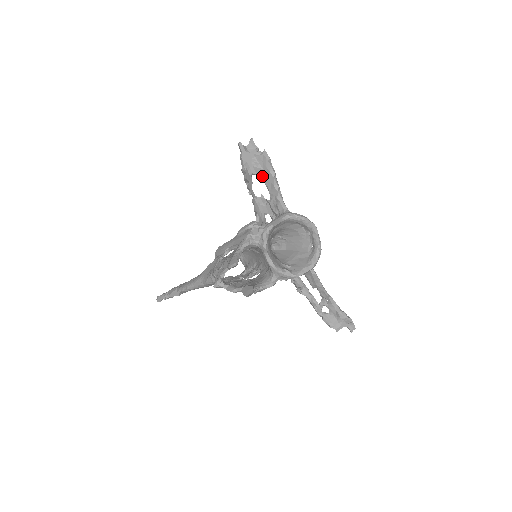
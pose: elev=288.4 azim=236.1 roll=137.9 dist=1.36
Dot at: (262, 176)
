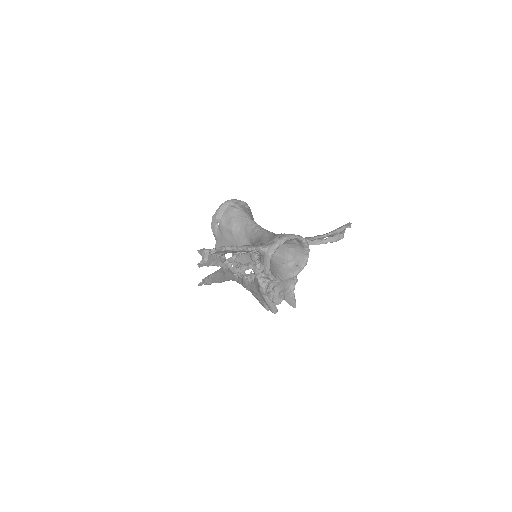
Dot at: occluded
